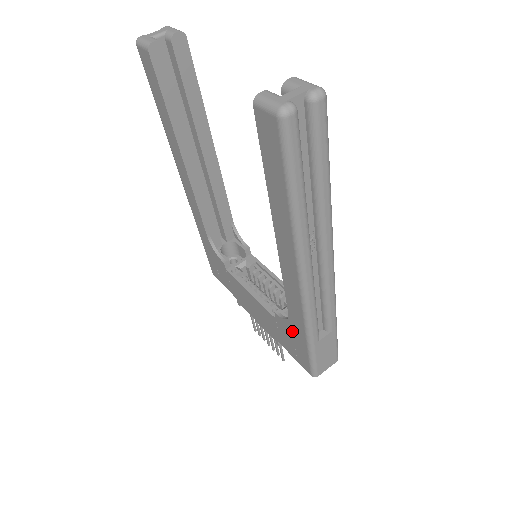
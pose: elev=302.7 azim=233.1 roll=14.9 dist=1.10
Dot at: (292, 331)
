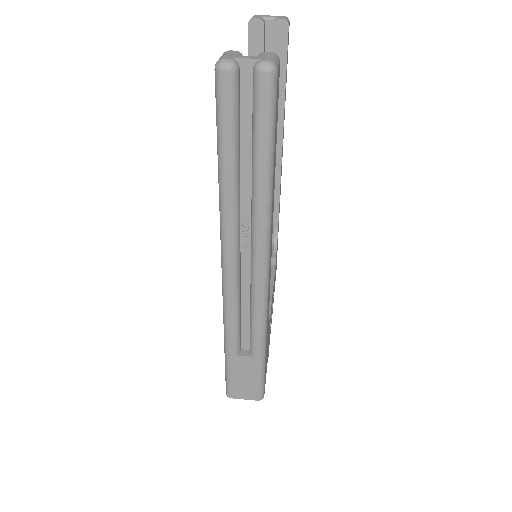
Dot at: occluded
